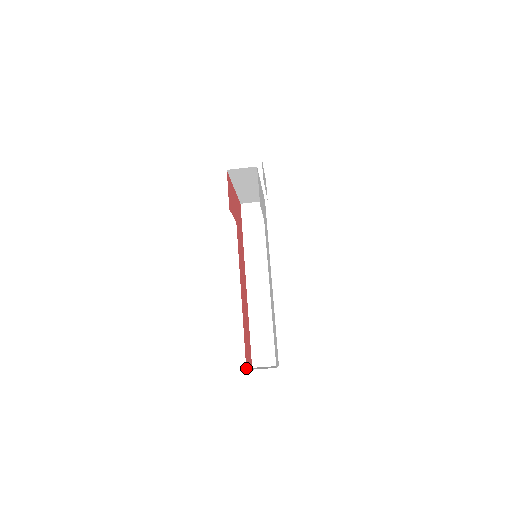
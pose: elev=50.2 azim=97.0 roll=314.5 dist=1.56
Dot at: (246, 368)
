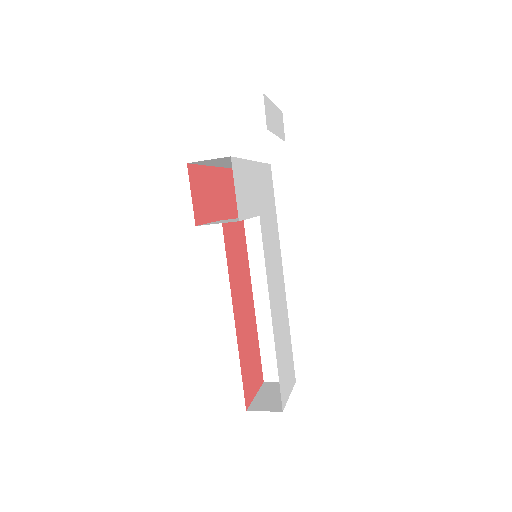
Dot at: (246, 407)
